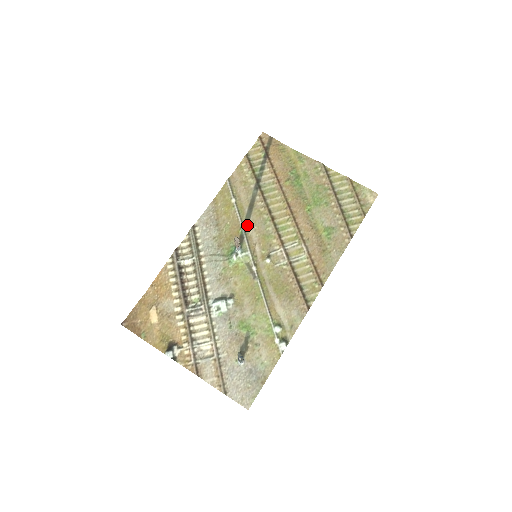
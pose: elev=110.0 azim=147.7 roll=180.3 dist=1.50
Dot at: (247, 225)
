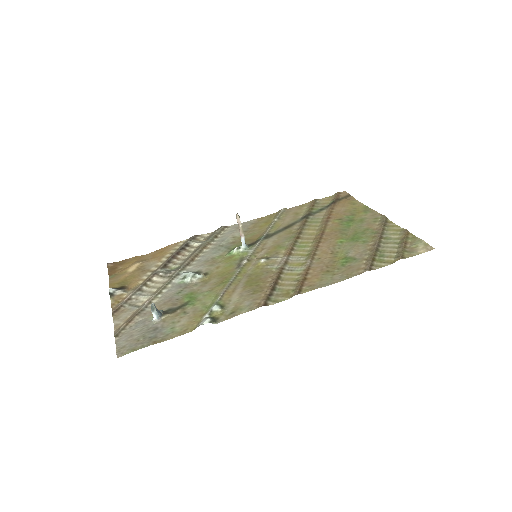
Dot at: (270, 236)
